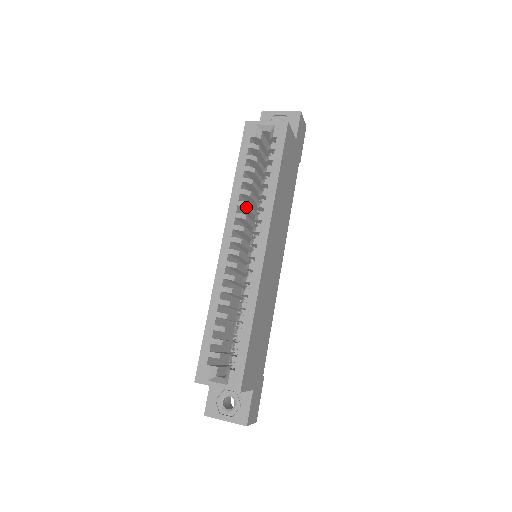
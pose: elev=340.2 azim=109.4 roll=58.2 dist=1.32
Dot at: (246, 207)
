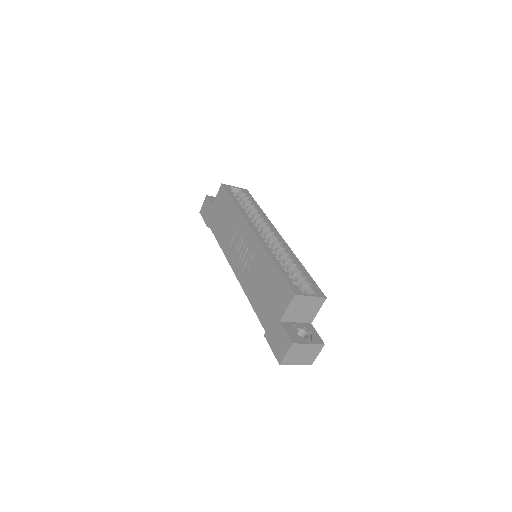
Dot at: occluded
